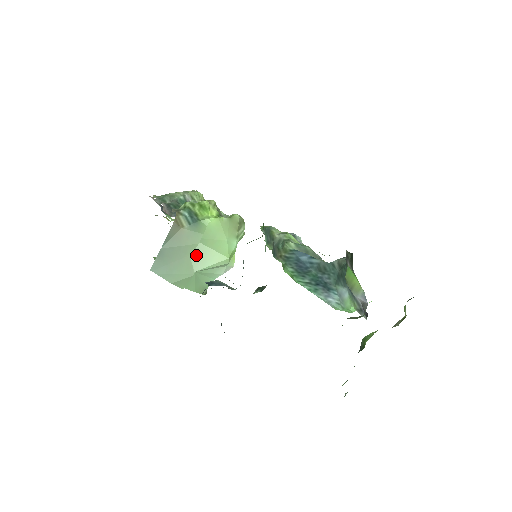
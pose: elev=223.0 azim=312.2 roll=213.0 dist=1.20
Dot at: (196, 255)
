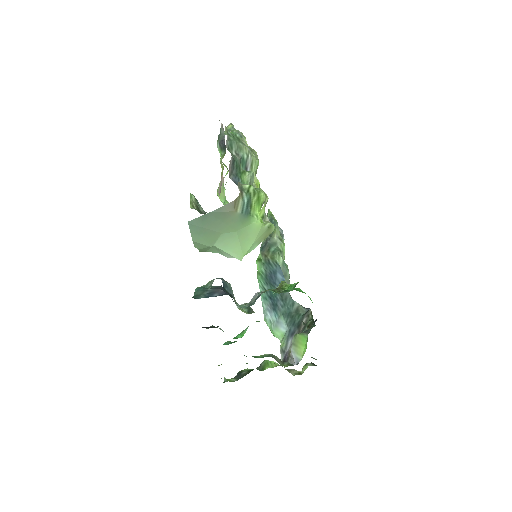
Dot at: (226, 237)
